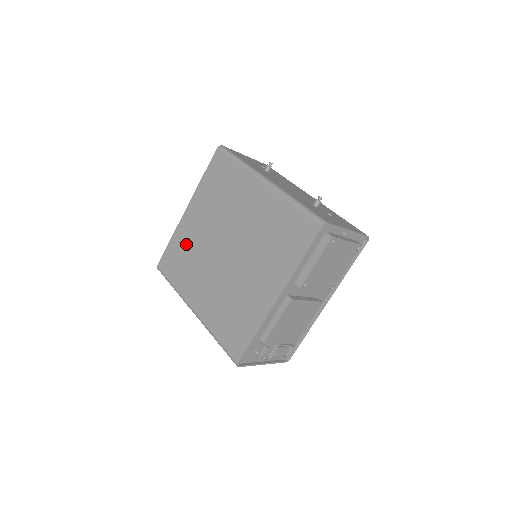
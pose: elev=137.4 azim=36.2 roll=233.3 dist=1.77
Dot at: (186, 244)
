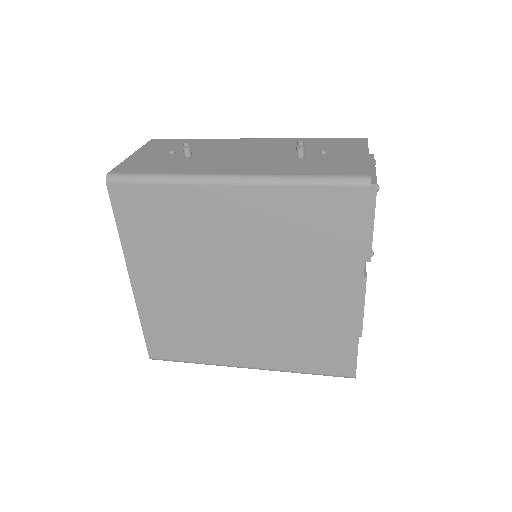
Dot at: (171, 315)
